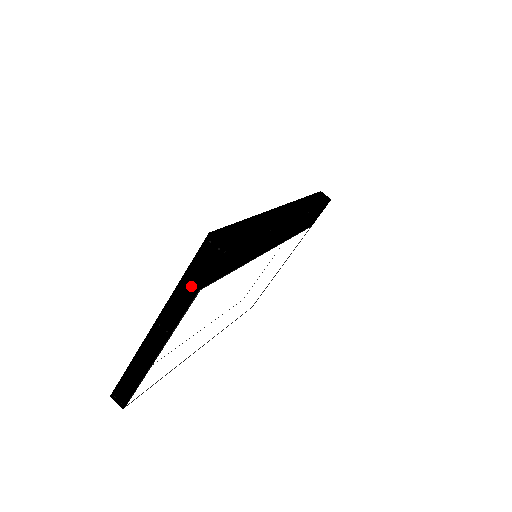
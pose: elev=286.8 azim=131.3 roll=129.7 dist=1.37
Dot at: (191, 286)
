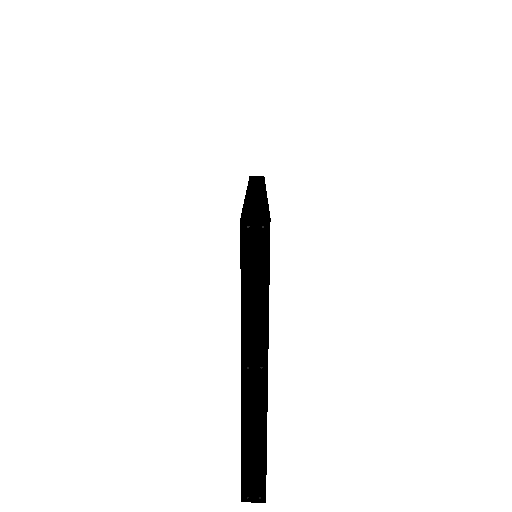
Dot at: (257, 293)
